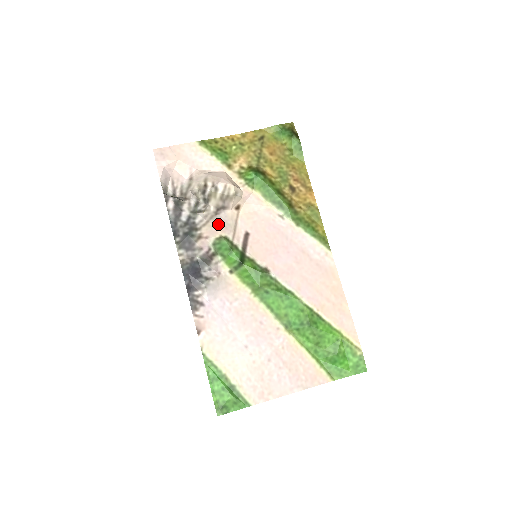
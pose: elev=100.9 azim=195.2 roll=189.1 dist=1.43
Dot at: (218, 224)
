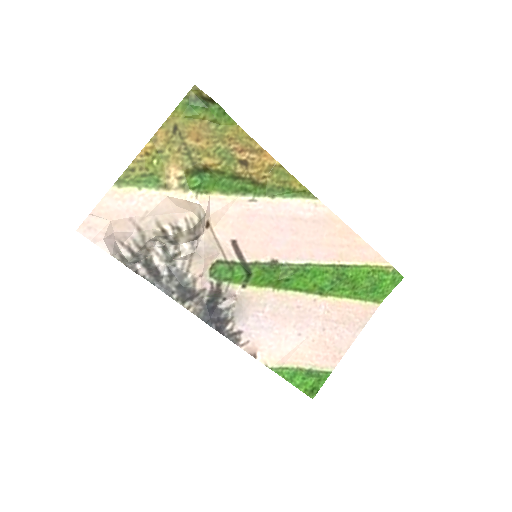
Dot at: (203, 257)
